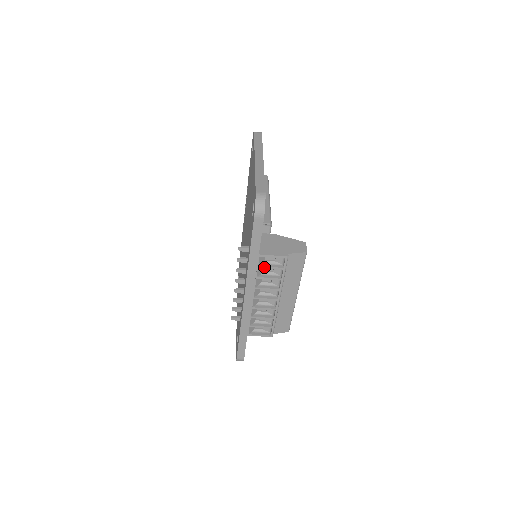
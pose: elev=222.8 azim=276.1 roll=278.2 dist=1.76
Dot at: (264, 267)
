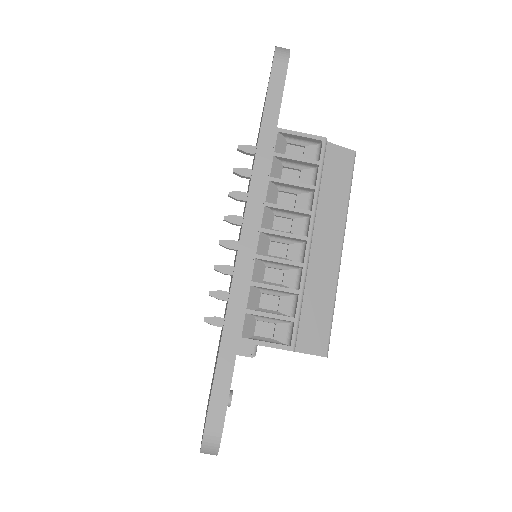
Dot at: (284, 156)
